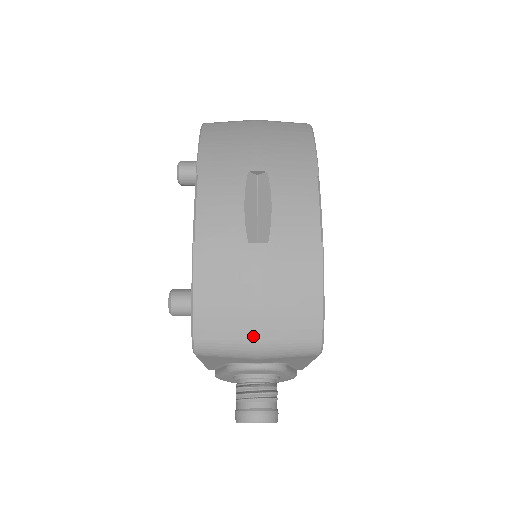
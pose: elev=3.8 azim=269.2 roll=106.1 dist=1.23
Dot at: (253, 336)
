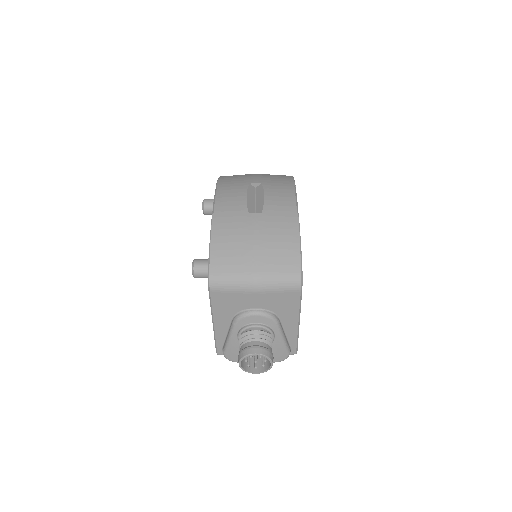
Dot at: (252, 269)
